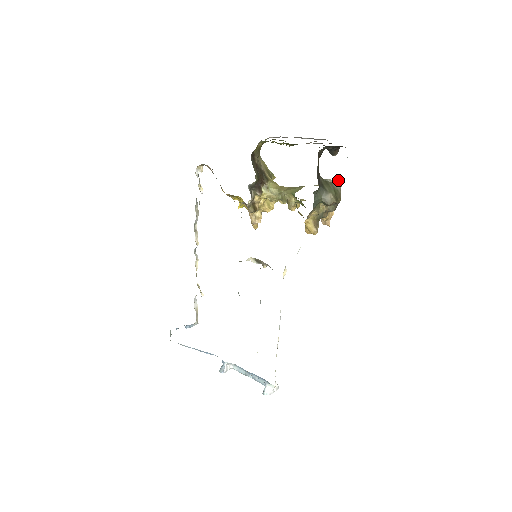
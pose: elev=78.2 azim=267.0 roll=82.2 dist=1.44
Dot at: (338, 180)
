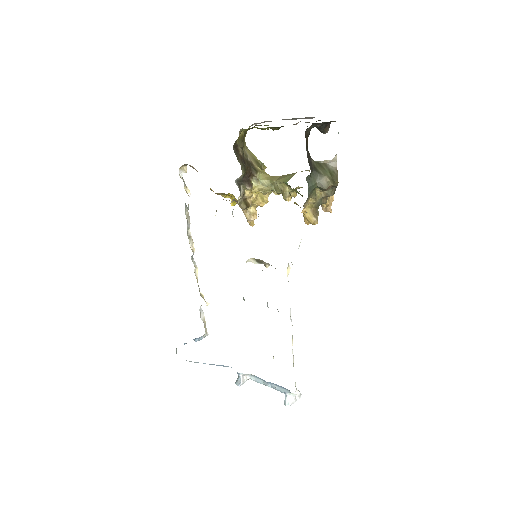
Dot at: (332, 160)
